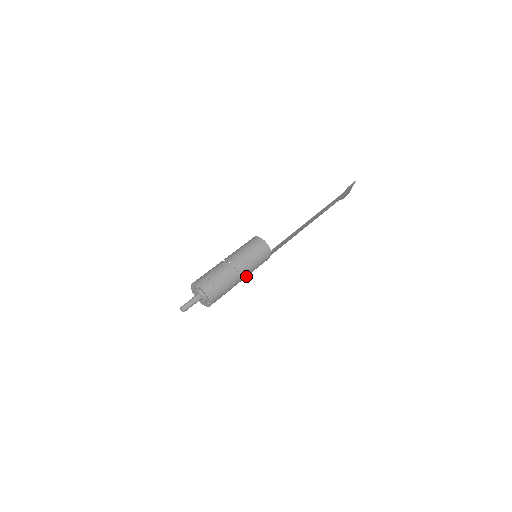
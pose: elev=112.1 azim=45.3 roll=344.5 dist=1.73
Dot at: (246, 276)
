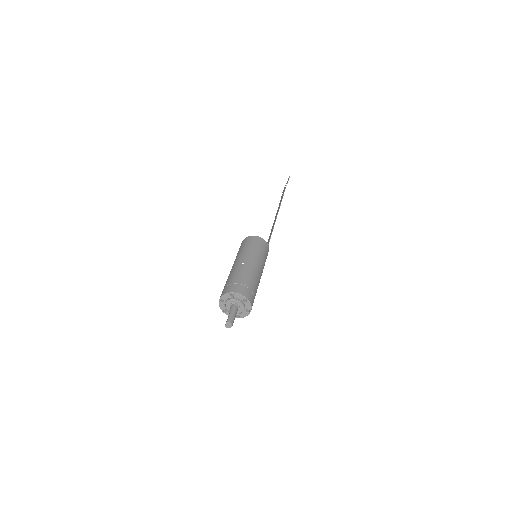
Dot at: occluded
